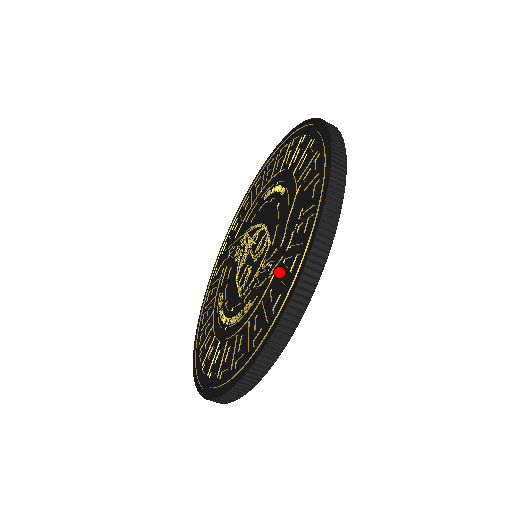
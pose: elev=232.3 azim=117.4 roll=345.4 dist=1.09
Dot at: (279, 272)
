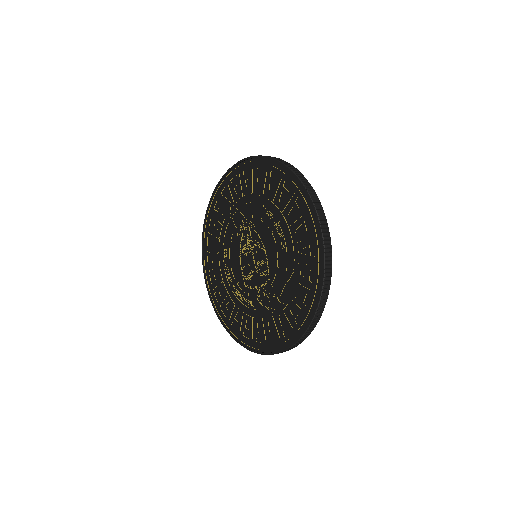
Dot at: (275, 318)
